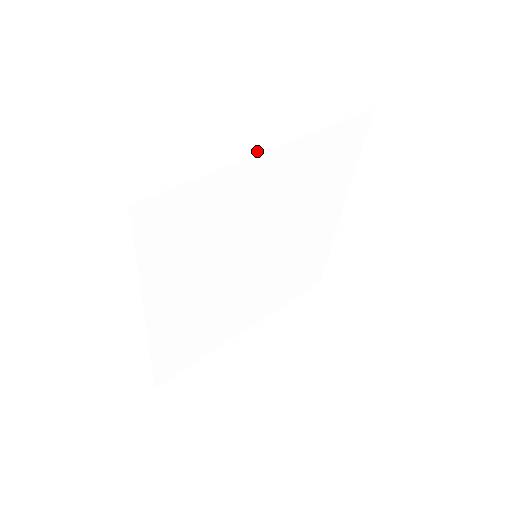
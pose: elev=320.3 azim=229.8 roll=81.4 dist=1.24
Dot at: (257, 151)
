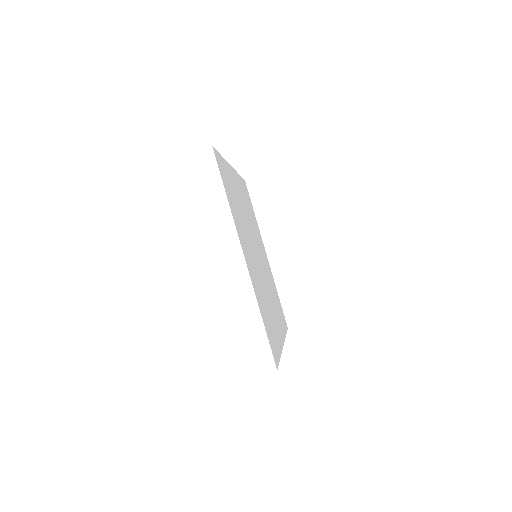
Dot at: occluded
